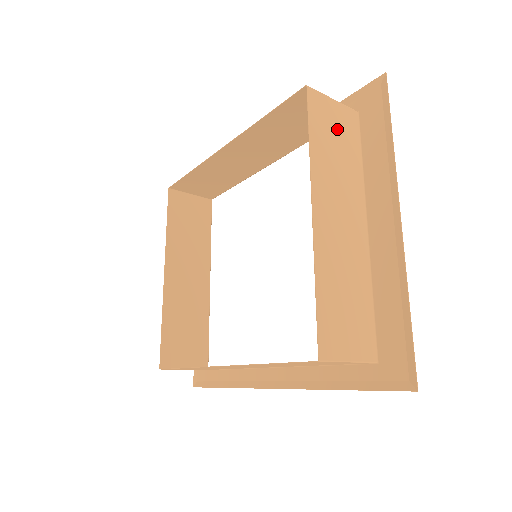
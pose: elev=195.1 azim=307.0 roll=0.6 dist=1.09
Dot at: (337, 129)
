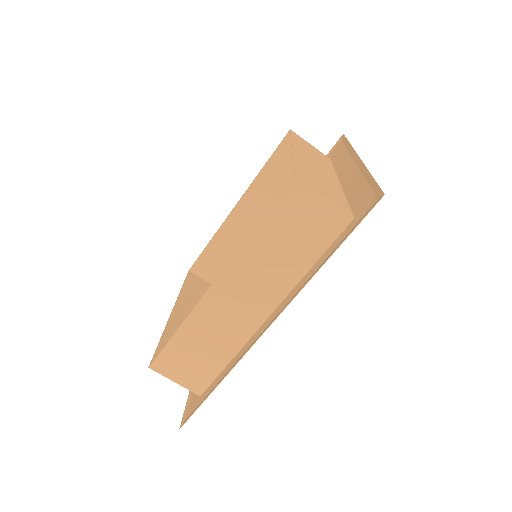
Dot at: (312, 149)
